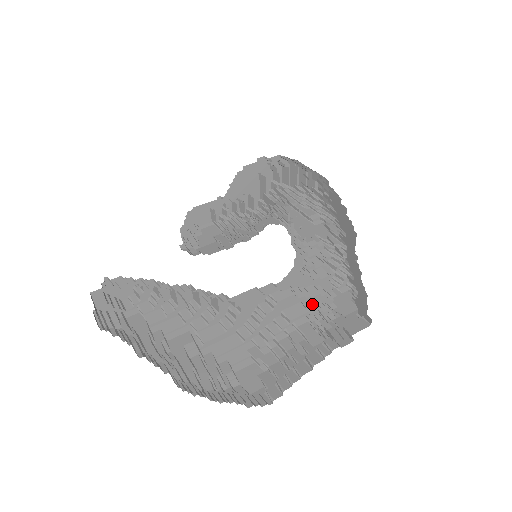
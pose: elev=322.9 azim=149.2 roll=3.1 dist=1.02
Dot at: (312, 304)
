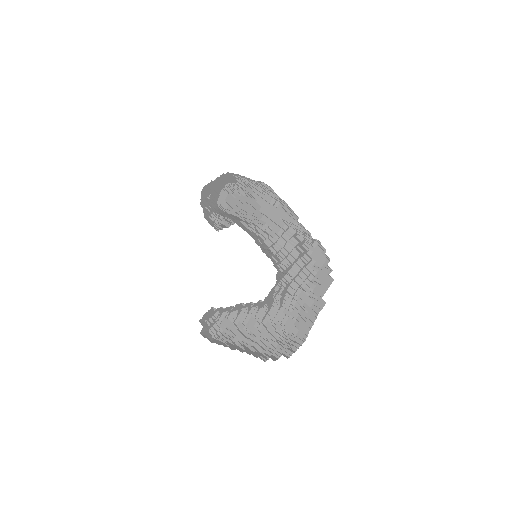
Dot at: (300, 275)
